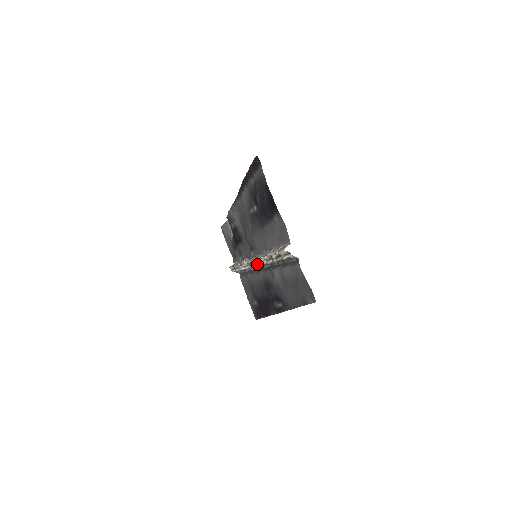
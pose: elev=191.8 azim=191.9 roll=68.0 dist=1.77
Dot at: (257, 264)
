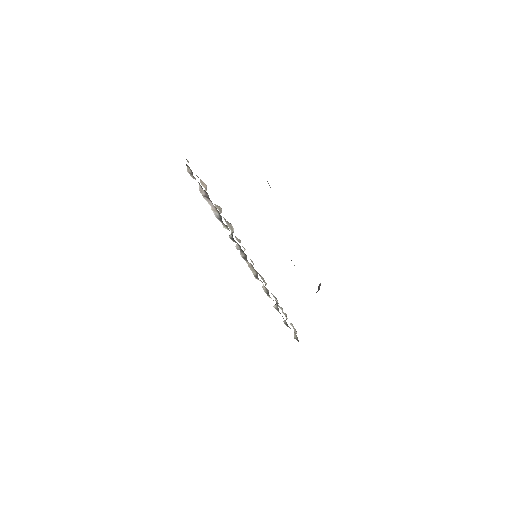
Dot at: (240, 250)
